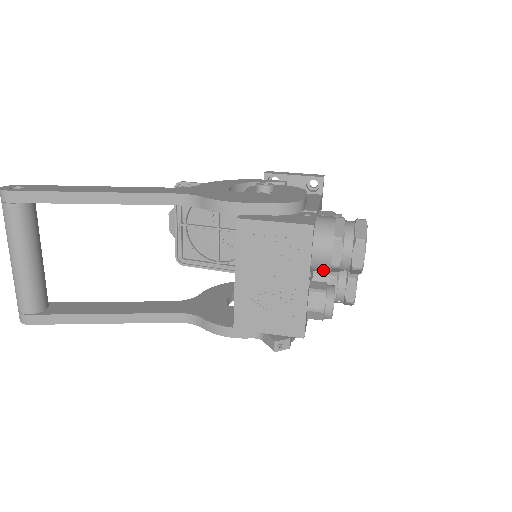
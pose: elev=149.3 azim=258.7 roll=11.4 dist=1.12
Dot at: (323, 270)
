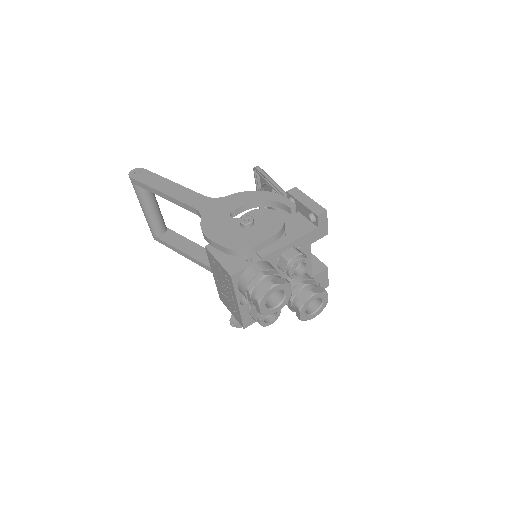
Dot at: occluded
